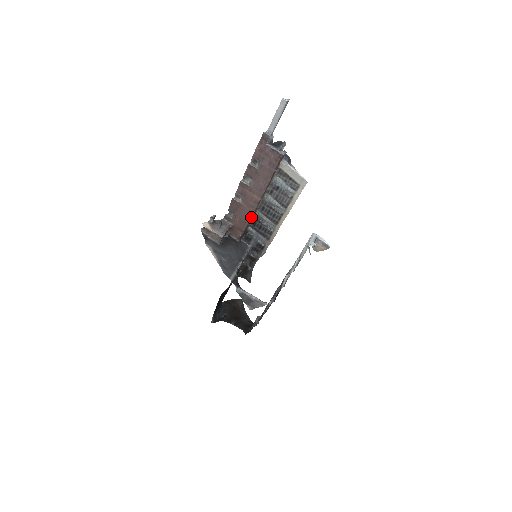
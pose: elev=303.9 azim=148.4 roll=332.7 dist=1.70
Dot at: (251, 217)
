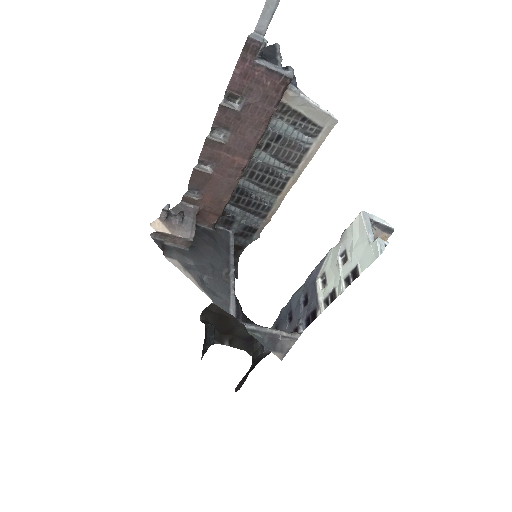
Dot at: (232, 192)
